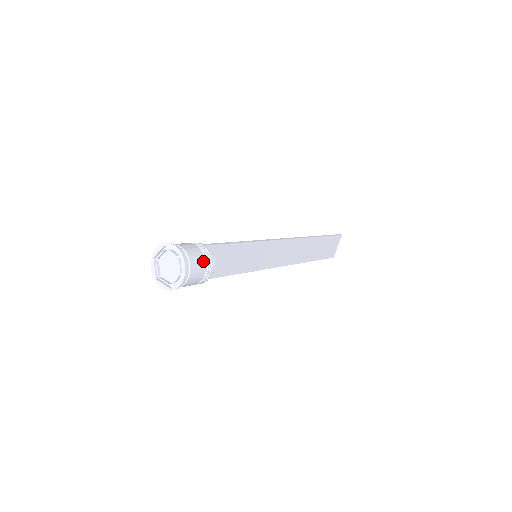
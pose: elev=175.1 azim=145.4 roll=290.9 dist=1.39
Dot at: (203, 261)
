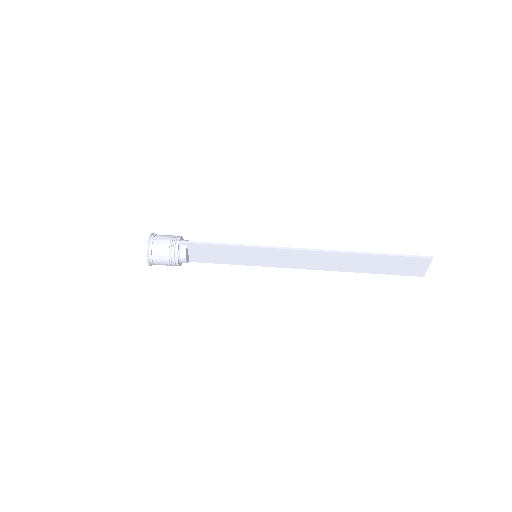
Dot at: (166, 255)
